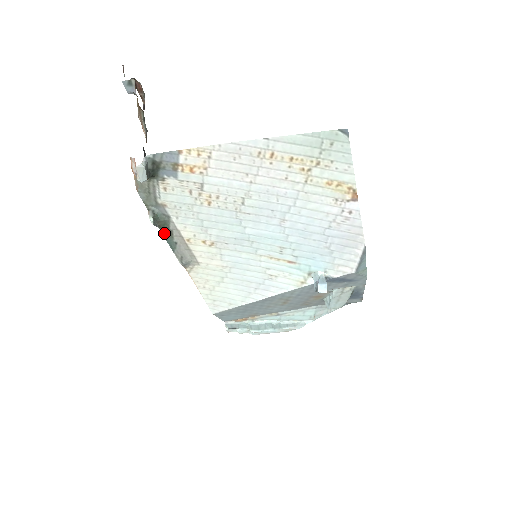
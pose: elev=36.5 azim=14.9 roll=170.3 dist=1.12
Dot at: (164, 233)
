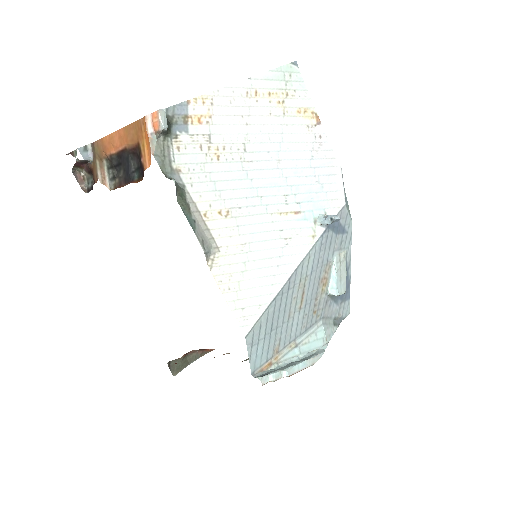
Dot at: (182, 208)
